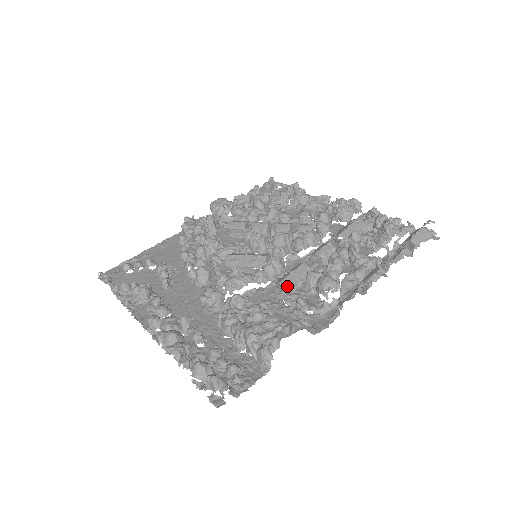
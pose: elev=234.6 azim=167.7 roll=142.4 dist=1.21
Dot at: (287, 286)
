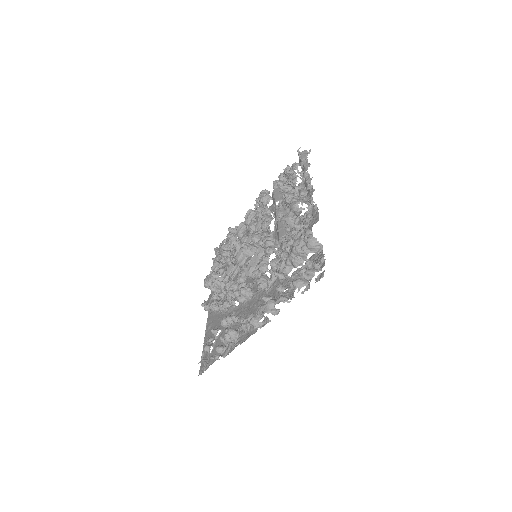
Dot at: (284, 234)
